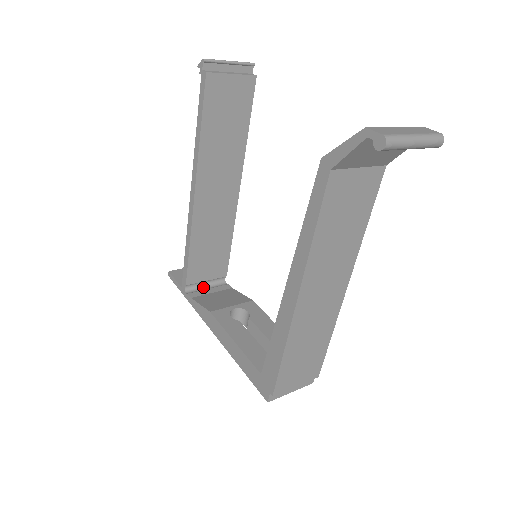
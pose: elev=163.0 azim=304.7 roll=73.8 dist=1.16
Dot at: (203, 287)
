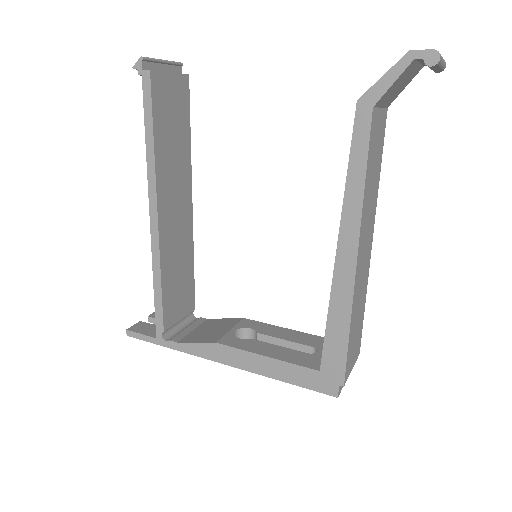
Dot at: (178, 329)
